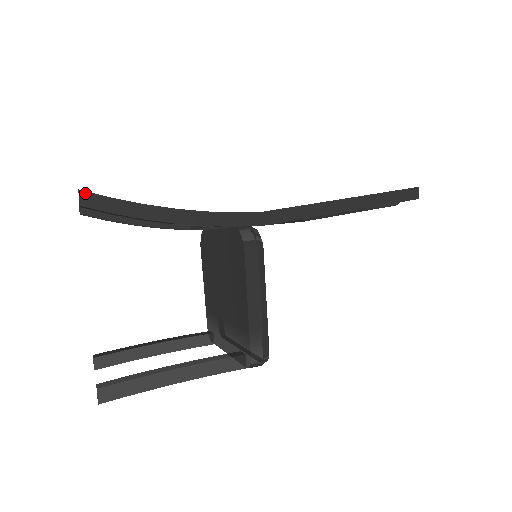
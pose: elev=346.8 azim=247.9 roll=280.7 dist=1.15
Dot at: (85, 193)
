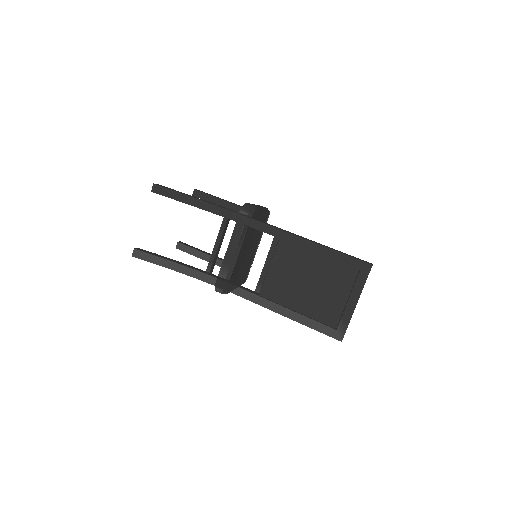
Dot at: (135, 257)
